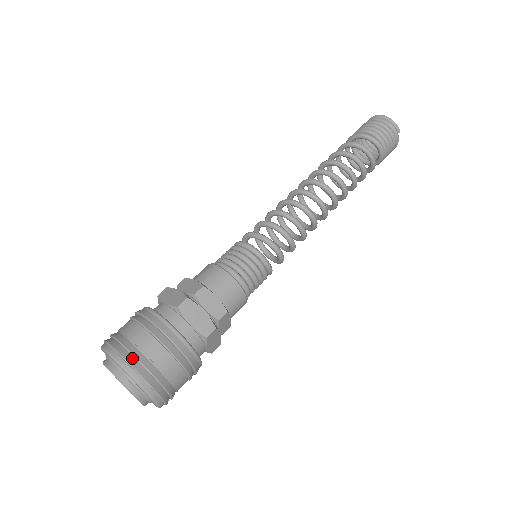
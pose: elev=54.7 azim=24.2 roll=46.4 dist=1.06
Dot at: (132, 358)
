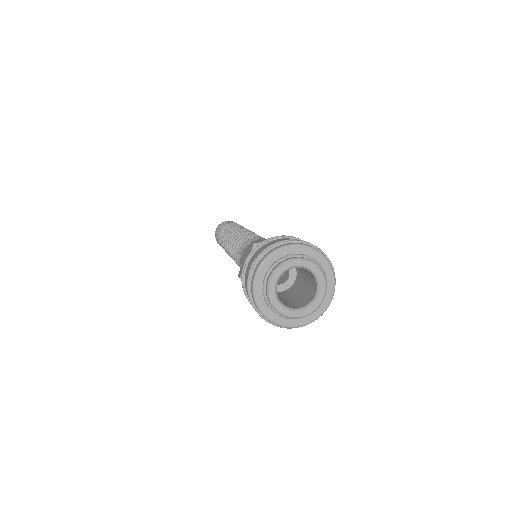
Dot at: occluded
